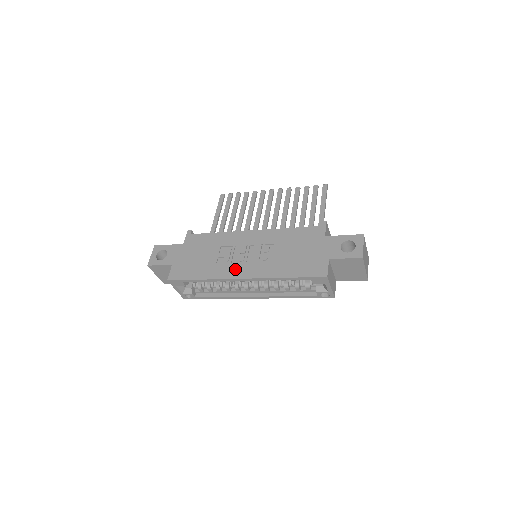
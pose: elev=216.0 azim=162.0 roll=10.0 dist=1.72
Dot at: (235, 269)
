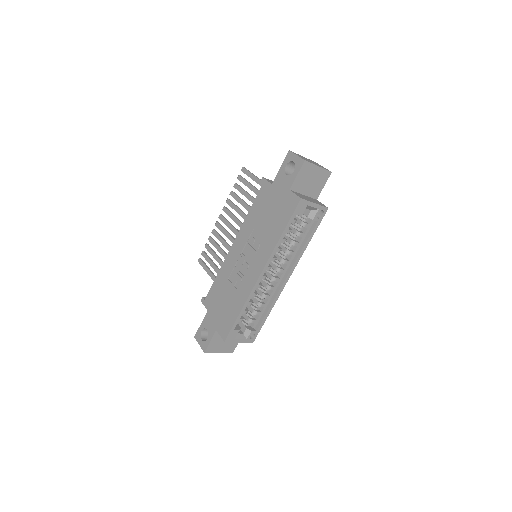
Dot at: (250, 276)
